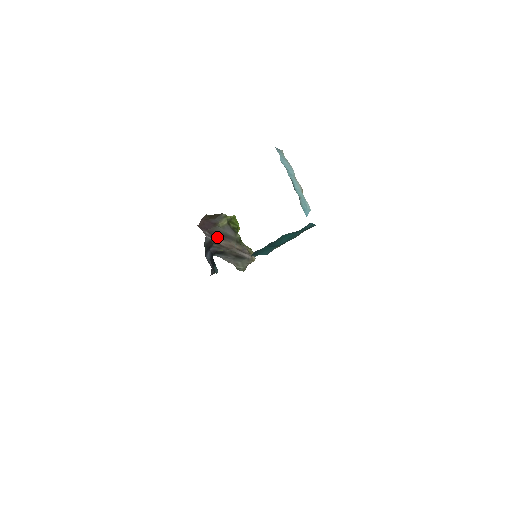
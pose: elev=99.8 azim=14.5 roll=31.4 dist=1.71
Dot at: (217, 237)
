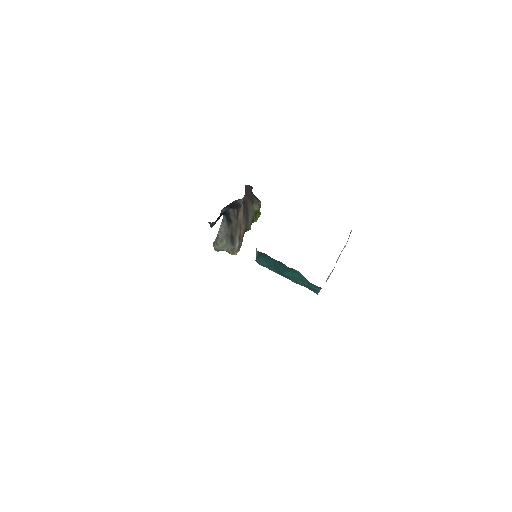
Dot at: (244, 209)
